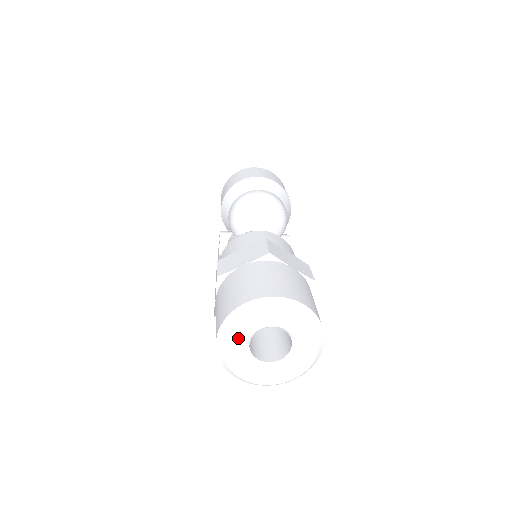
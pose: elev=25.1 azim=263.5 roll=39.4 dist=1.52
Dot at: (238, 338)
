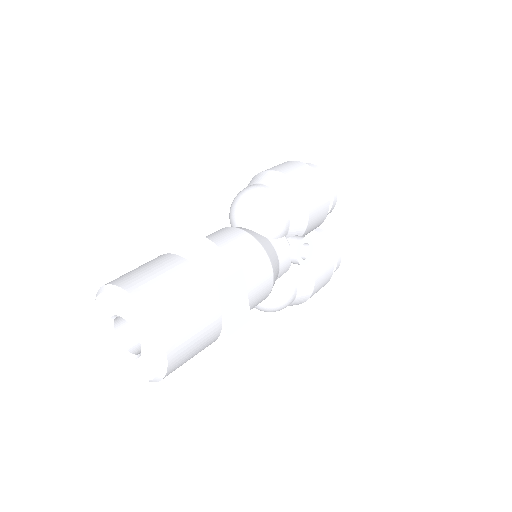
Dot at: (103, 321)
